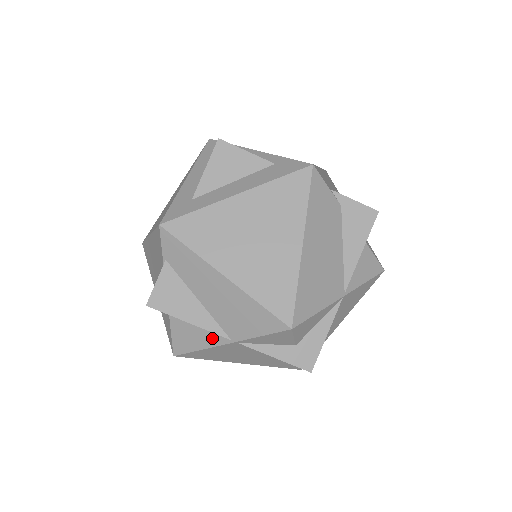
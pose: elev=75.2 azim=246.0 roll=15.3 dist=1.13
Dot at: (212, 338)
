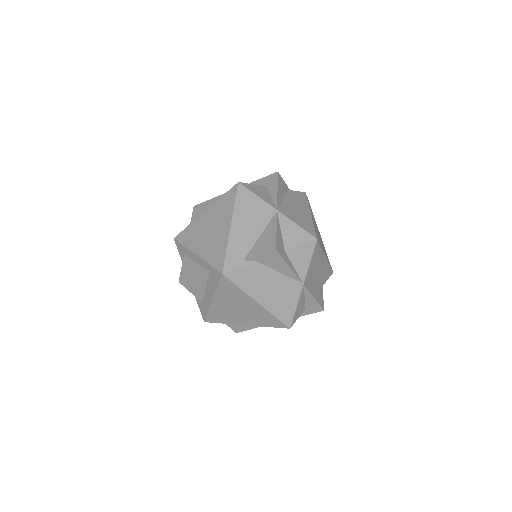
Dot at: occluded
